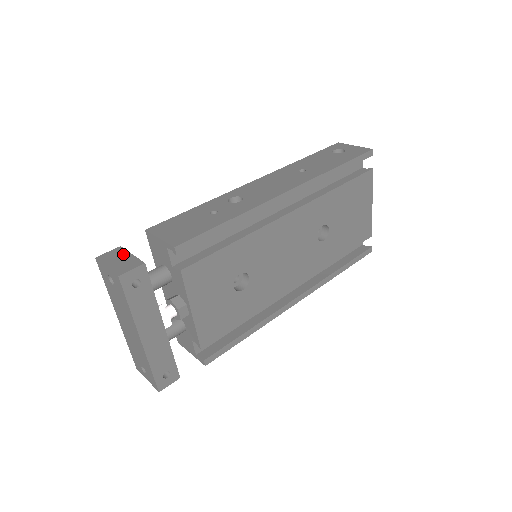
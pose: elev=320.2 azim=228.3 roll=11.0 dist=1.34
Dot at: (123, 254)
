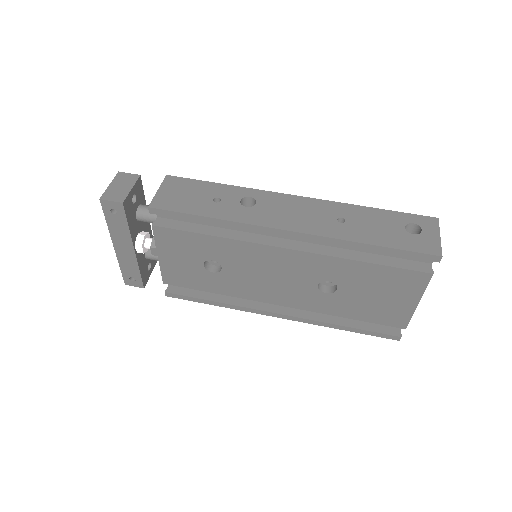
Dot at: (129, 183)
